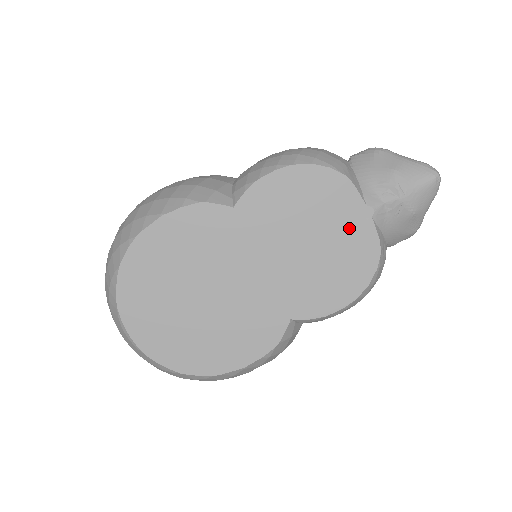
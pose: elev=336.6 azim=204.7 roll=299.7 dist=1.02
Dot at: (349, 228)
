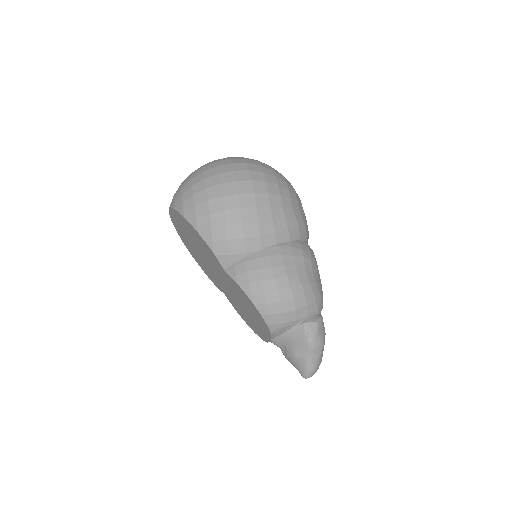
Dot at: (260, 329)
